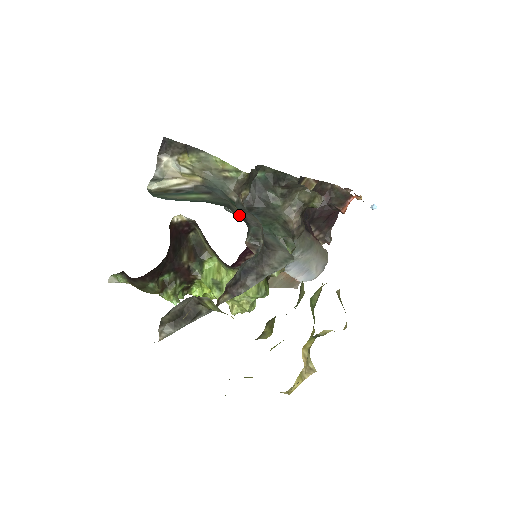
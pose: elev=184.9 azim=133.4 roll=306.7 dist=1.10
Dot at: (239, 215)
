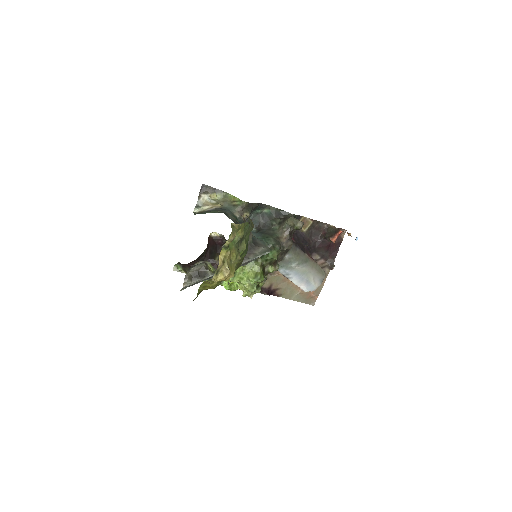
Dot at: (231, 219)
